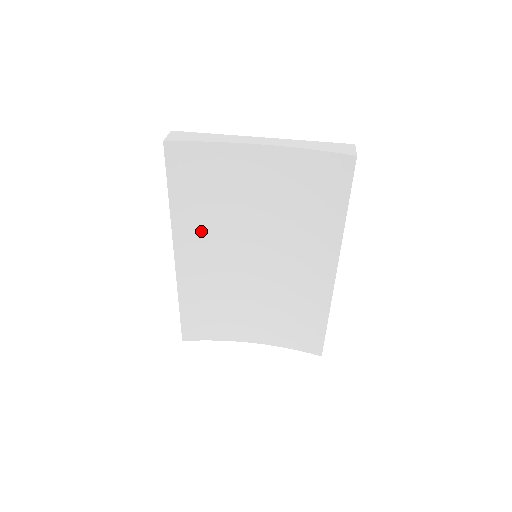
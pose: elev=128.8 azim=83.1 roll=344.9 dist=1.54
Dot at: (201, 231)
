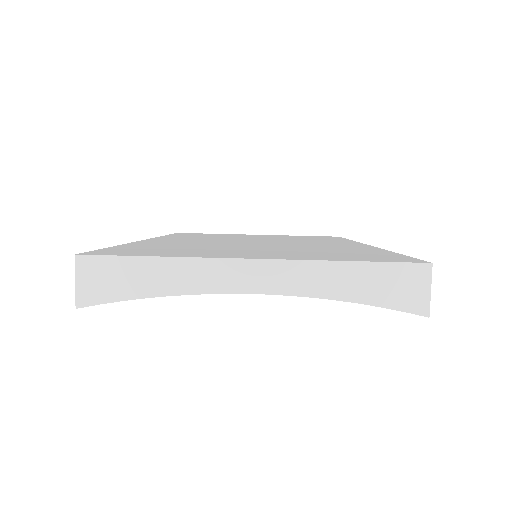
Dot at: occluded
